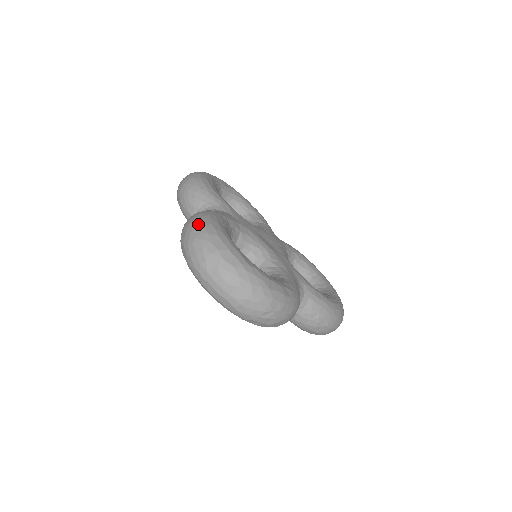
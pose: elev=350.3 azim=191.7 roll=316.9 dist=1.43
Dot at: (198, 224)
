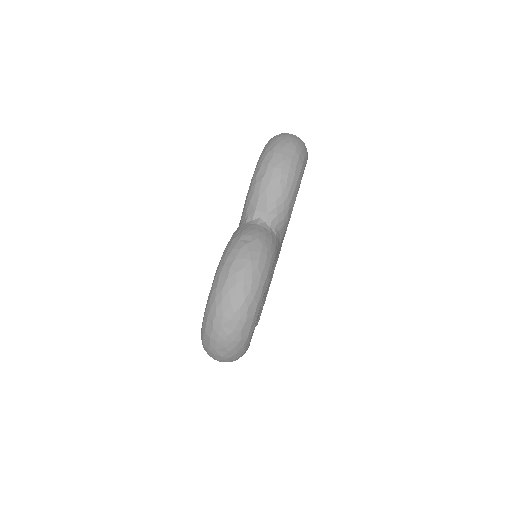
Dot at: (256, 276)
